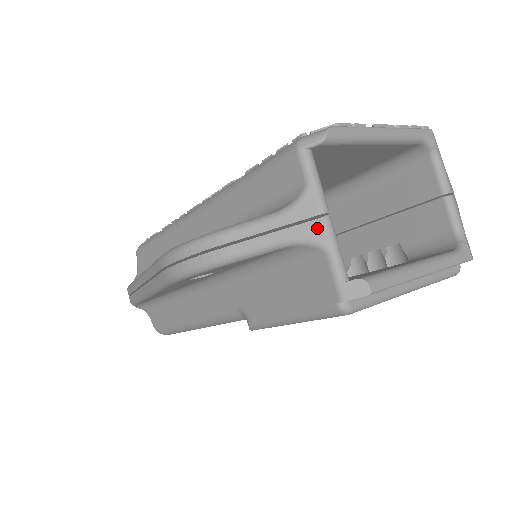
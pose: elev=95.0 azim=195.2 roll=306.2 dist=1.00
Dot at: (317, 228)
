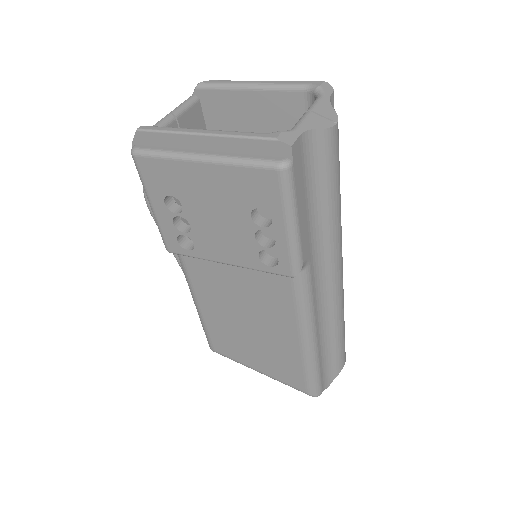
Dot at: occluded
